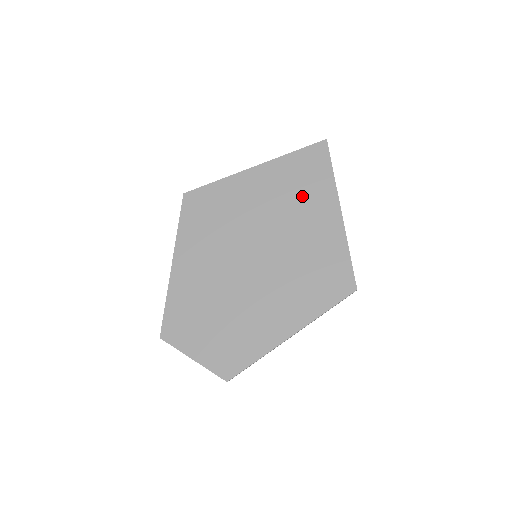
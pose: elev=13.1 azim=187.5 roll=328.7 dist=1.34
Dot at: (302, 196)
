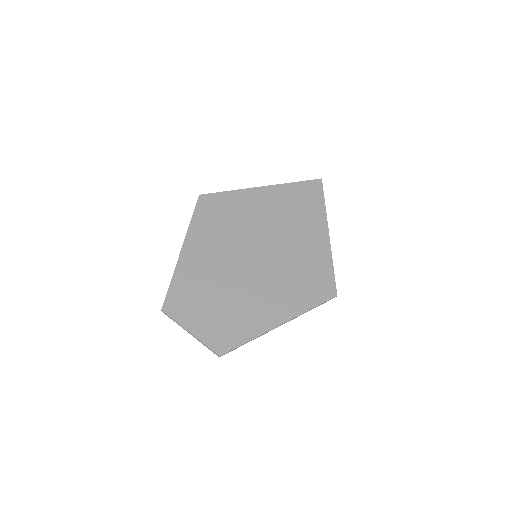
Dot at: (299, 216)
